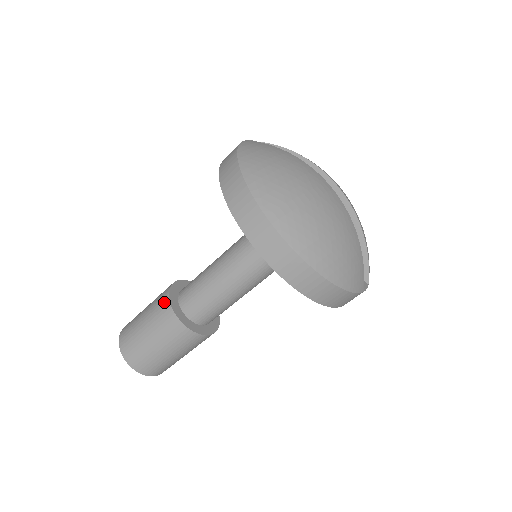
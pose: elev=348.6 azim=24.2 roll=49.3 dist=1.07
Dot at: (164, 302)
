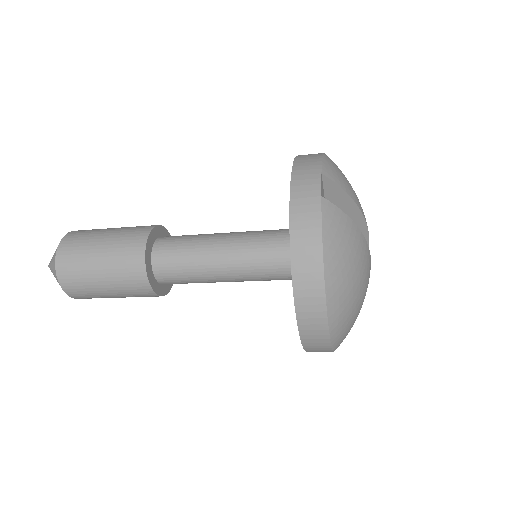
Dot at: (138, 273)
